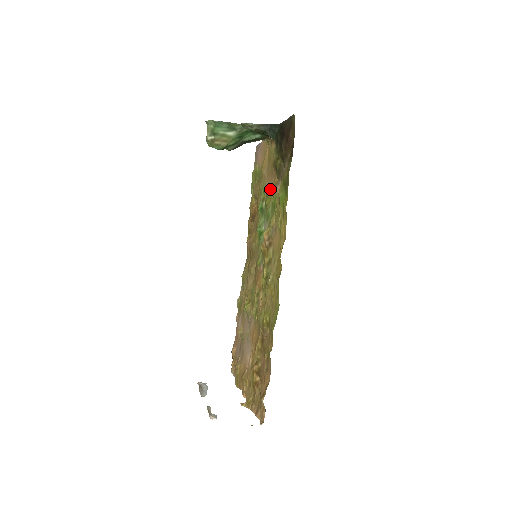
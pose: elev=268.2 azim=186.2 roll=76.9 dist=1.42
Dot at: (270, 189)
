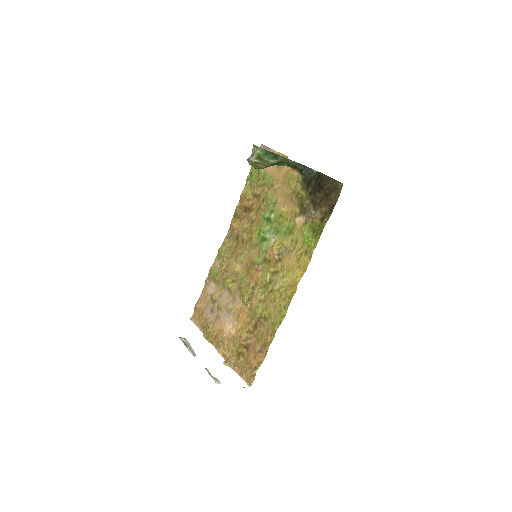
Dot at: (286, 212)
